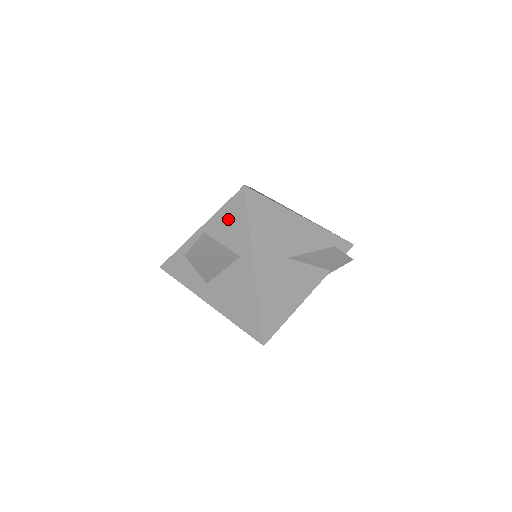
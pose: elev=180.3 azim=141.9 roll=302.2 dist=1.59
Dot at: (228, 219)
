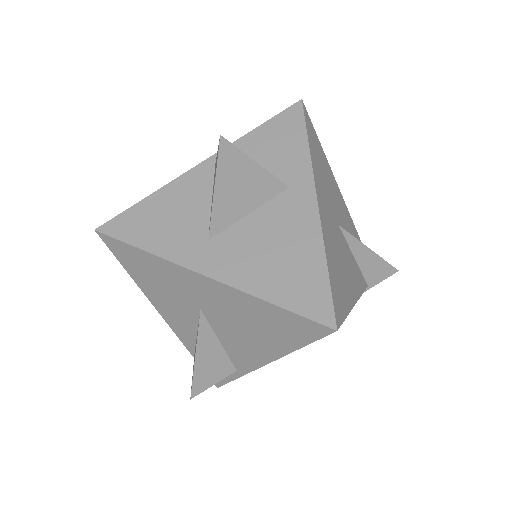
Dot at: (268, 140)
